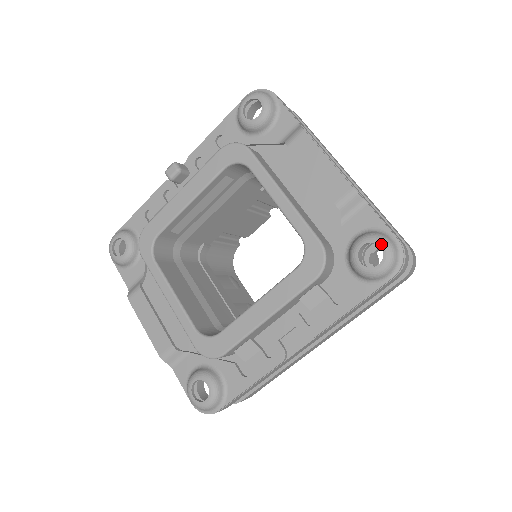
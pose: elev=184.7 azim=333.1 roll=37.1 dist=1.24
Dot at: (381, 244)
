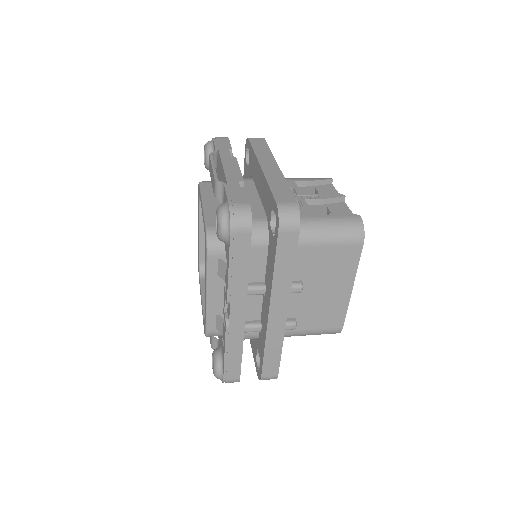
Dot at: (217, 212)
